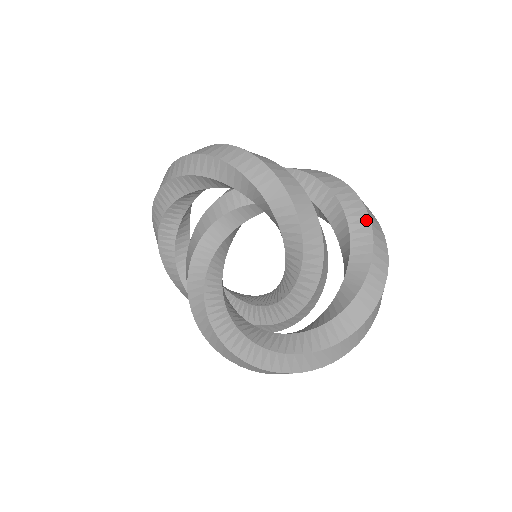
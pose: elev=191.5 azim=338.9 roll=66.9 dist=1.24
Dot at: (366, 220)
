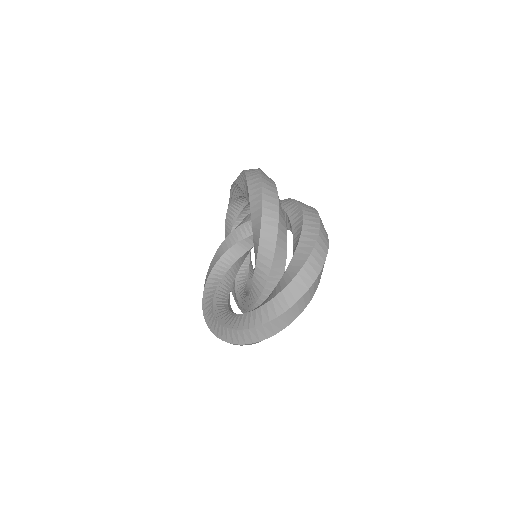
Dot at: (306, 256)
